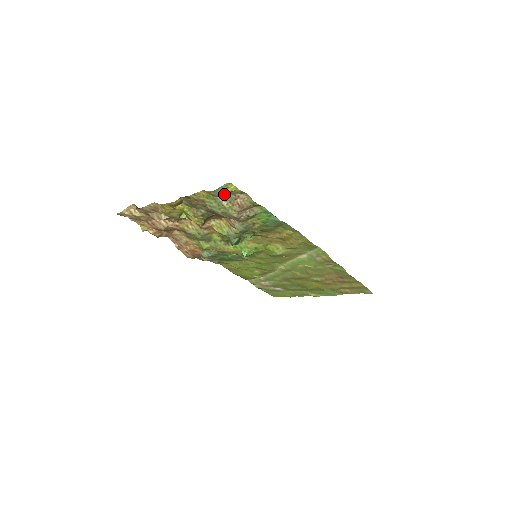
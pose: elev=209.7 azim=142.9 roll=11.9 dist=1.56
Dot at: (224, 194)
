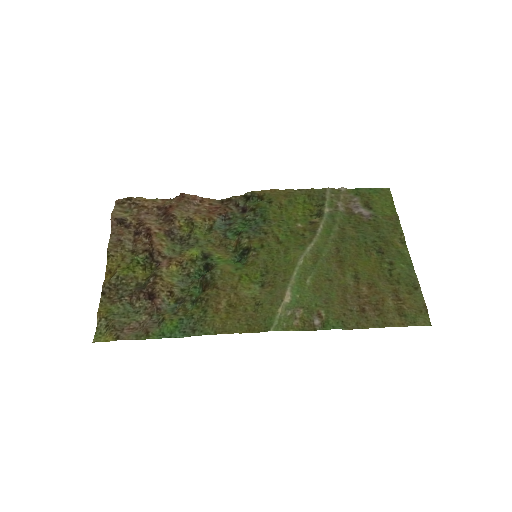
Dot at: (112, 323)
